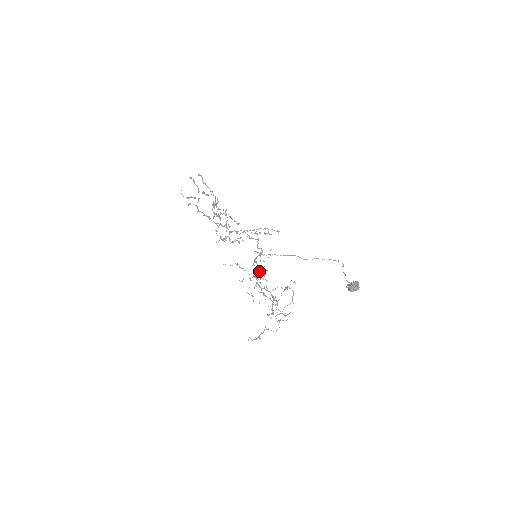
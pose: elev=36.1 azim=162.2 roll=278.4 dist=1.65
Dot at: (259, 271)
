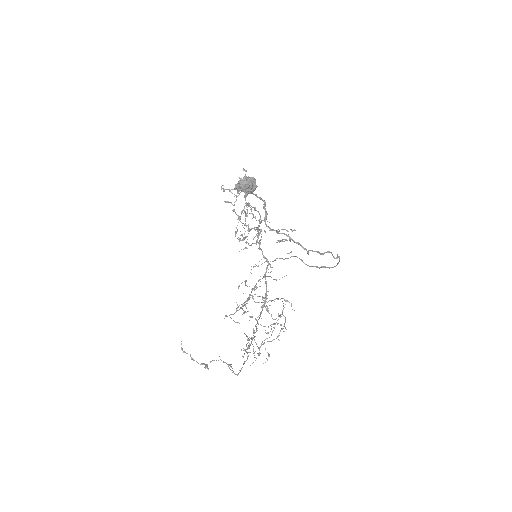
Dot at: (267, 295)
